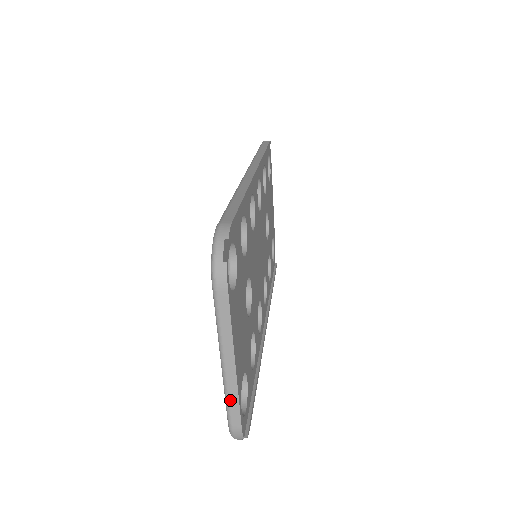
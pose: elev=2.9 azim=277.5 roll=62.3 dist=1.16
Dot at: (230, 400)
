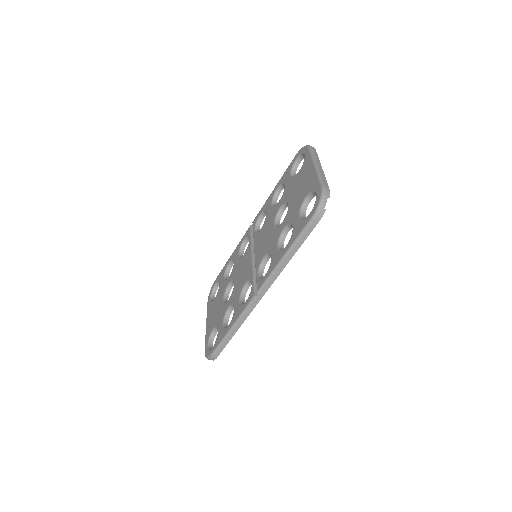
Dot at: (322, 177)
